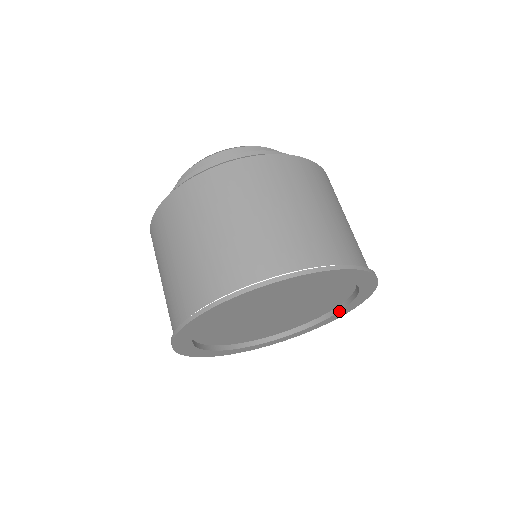
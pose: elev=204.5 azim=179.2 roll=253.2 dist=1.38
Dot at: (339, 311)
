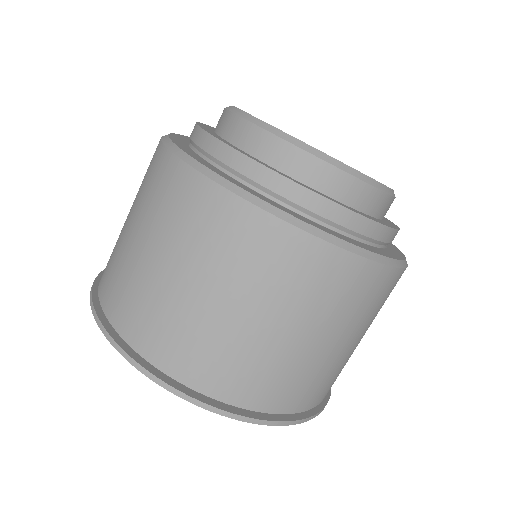
Dot at: occluded
